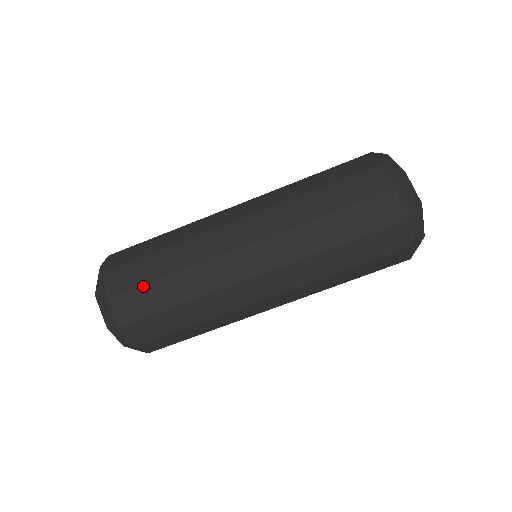
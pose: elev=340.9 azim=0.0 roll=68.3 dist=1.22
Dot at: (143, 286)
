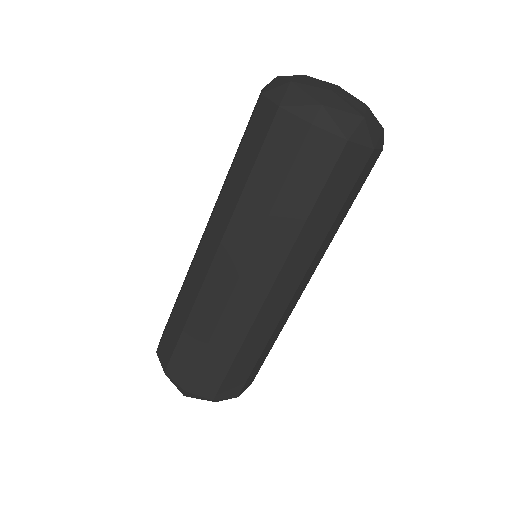
Dot at: (177, 346)
